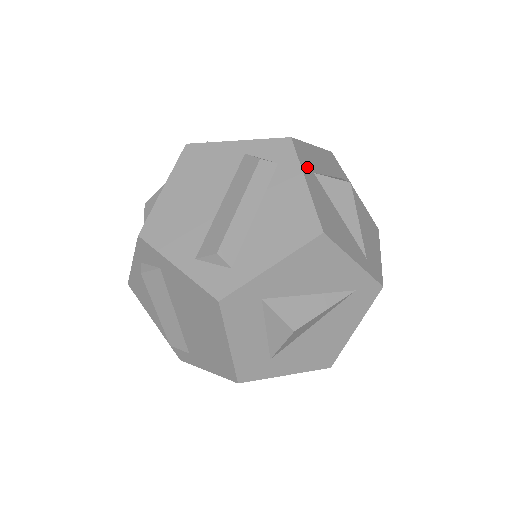
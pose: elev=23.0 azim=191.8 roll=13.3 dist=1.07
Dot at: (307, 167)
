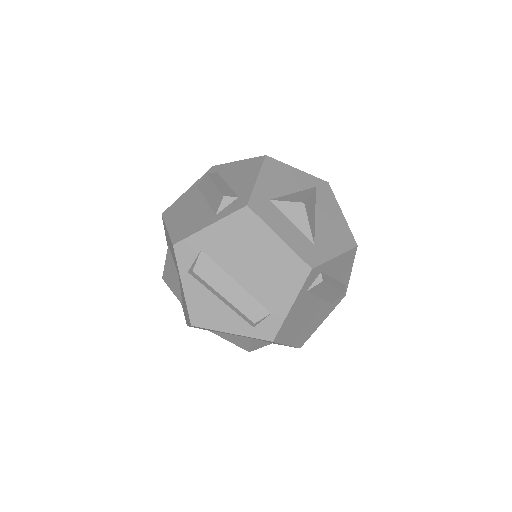
Dot at: occluded
